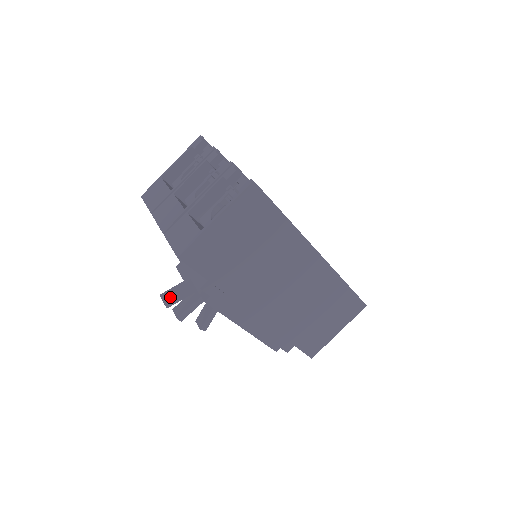
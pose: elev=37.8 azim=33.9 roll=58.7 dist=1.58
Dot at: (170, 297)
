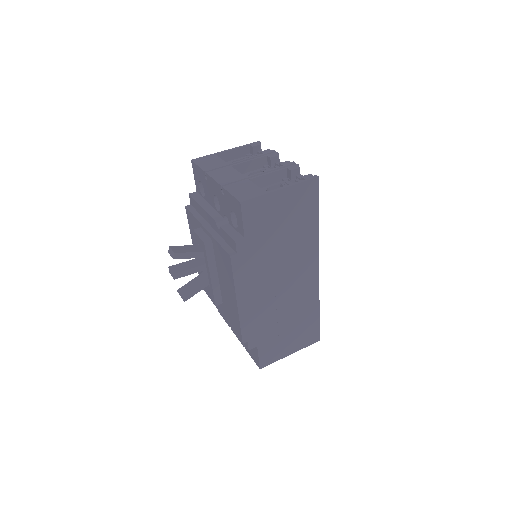
Dot at: (180, 251)
